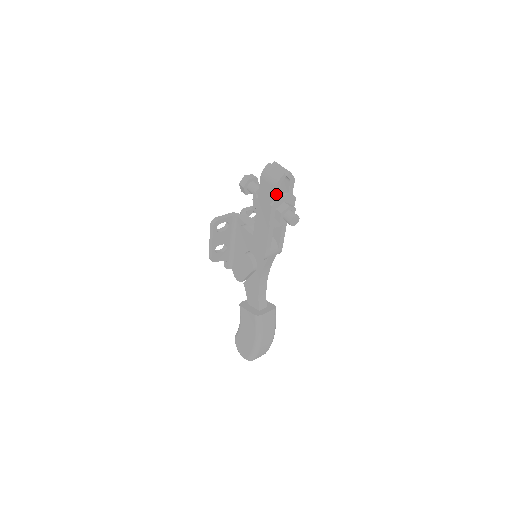
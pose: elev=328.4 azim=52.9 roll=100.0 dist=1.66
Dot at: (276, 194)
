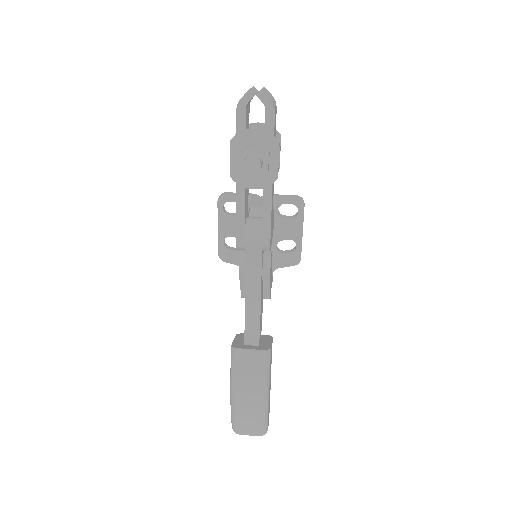
Dot at: (240, 125)
